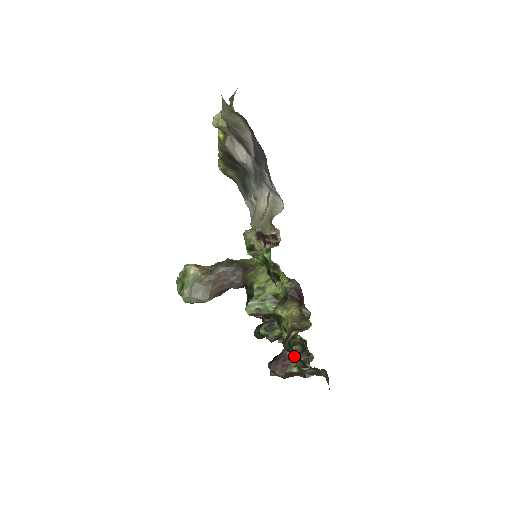
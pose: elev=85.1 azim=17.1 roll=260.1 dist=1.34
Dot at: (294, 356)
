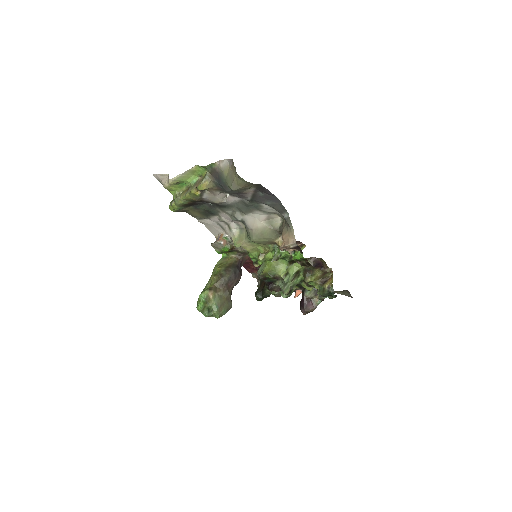
Dot at: (314, 295)
